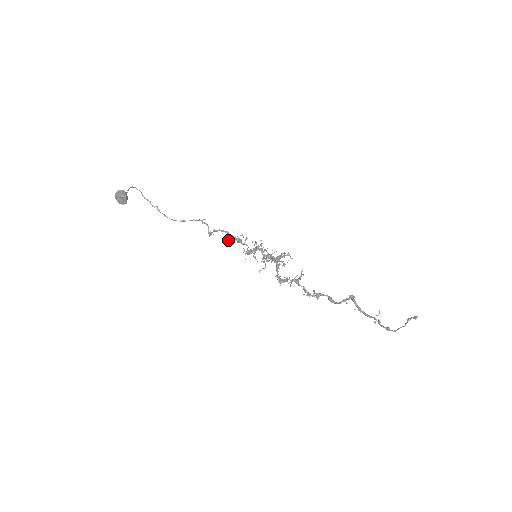
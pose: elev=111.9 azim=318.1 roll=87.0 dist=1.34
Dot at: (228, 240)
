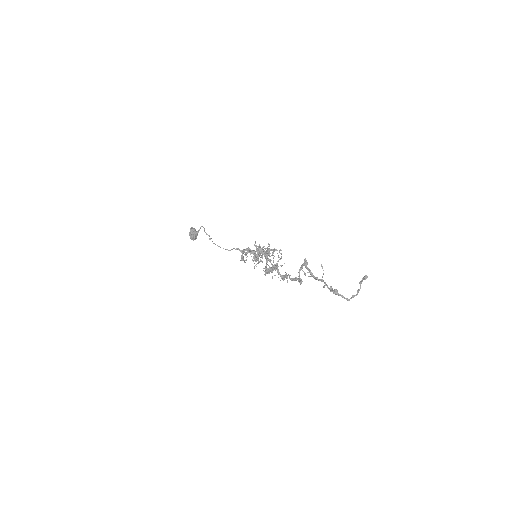
Dot at: (246, 253)
